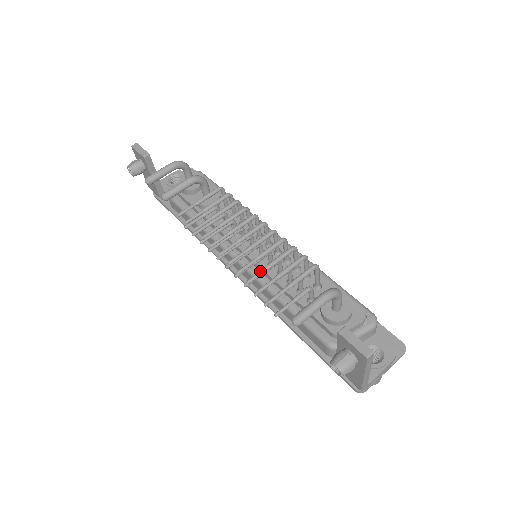
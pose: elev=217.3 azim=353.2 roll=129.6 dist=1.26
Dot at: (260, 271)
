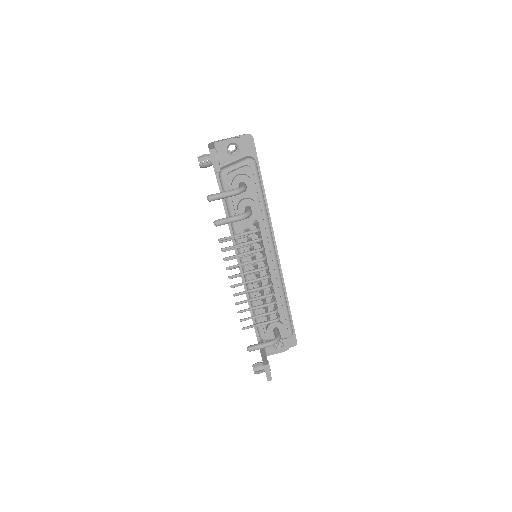
Dot at: (248, 310)
